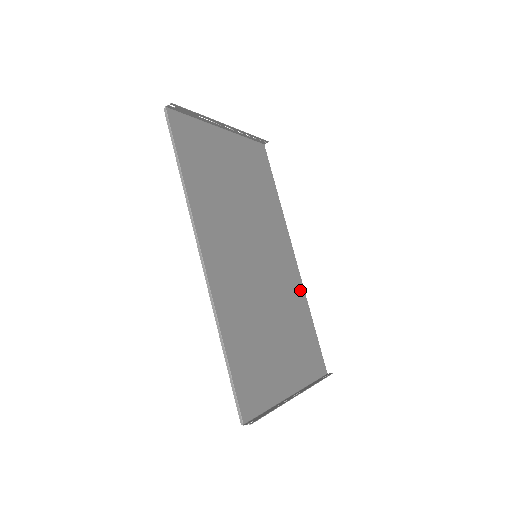
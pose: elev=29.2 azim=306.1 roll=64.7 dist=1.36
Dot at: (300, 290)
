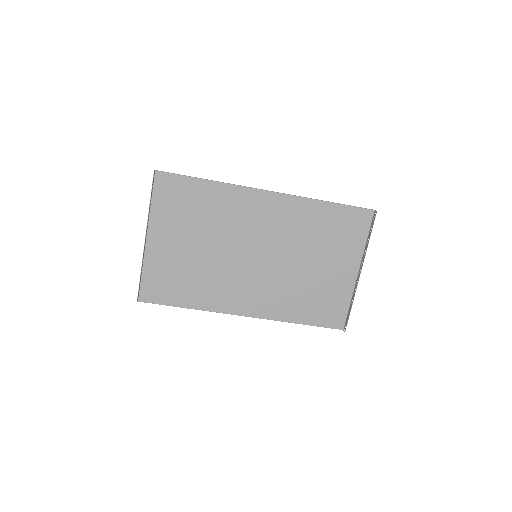
Dot at: (299, 205)
